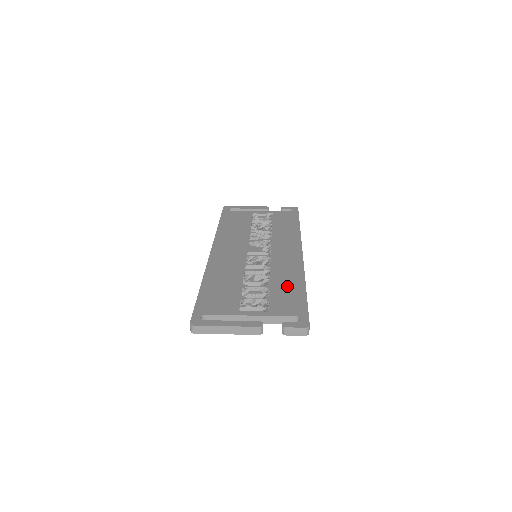
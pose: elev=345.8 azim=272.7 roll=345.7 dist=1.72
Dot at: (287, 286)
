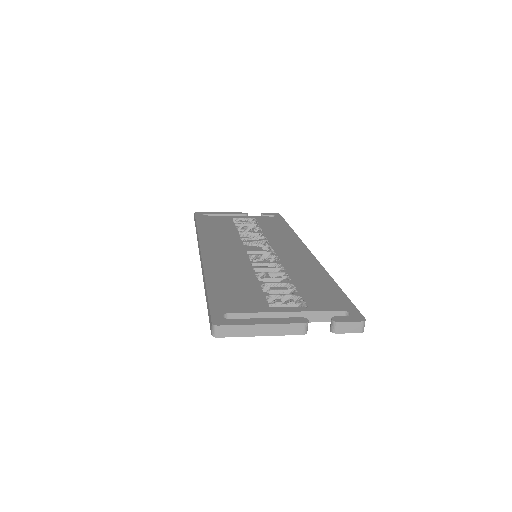
Dot at: (313, 281)
